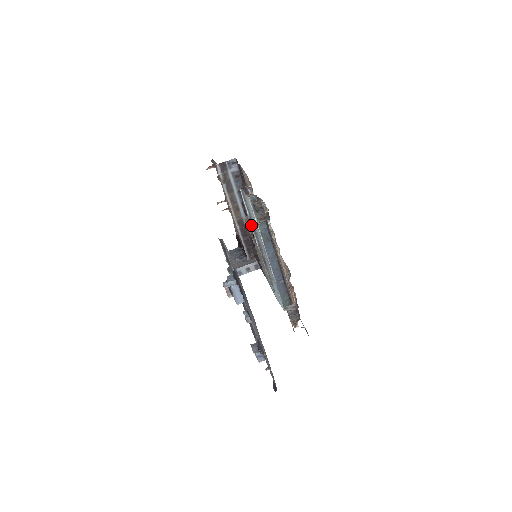
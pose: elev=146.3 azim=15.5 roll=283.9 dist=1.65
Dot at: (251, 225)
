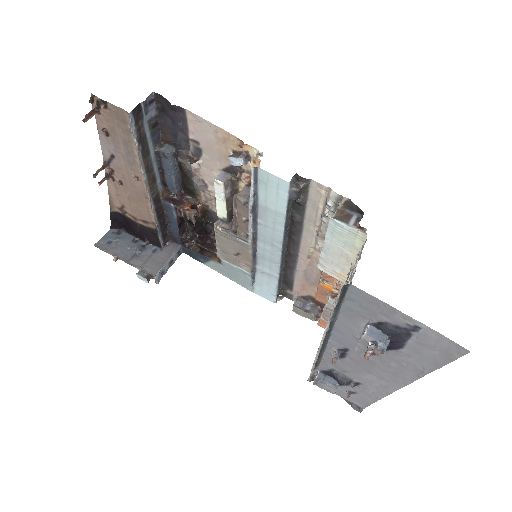
Dot at: (251, 215)
